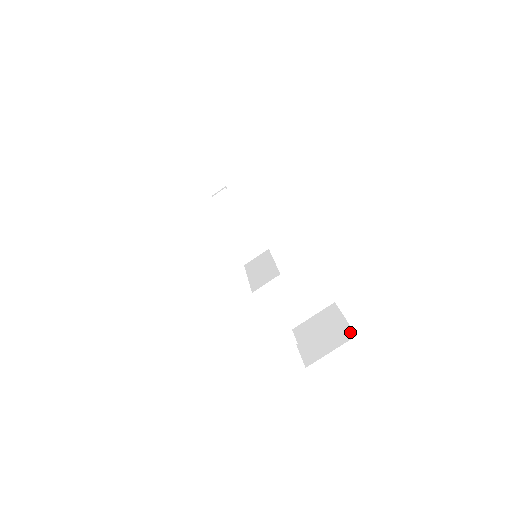
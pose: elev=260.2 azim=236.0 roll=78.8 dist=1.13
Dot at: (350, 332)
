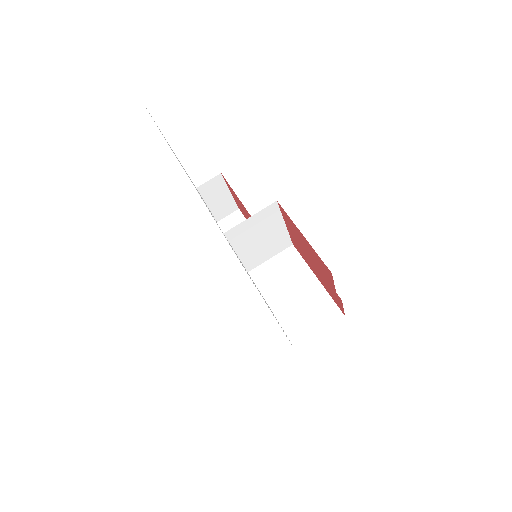
Dot at: occluded
